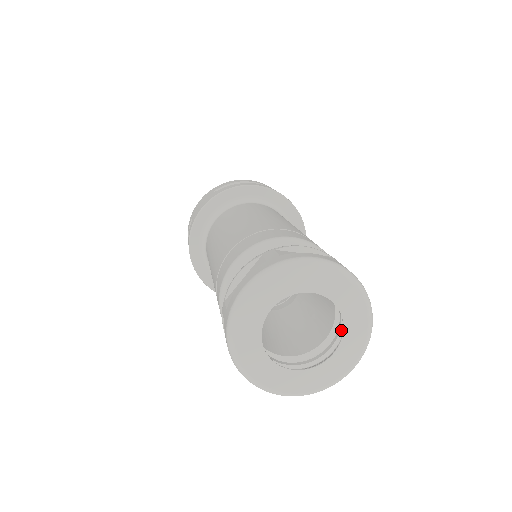
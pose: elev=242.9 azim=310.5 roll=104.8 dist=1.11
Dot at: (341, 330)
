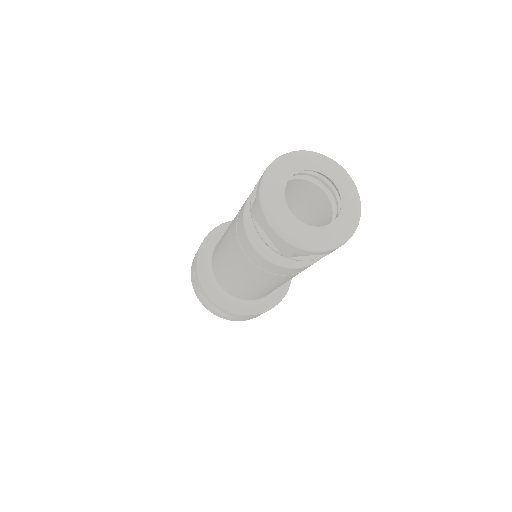
Dot at: occluded
